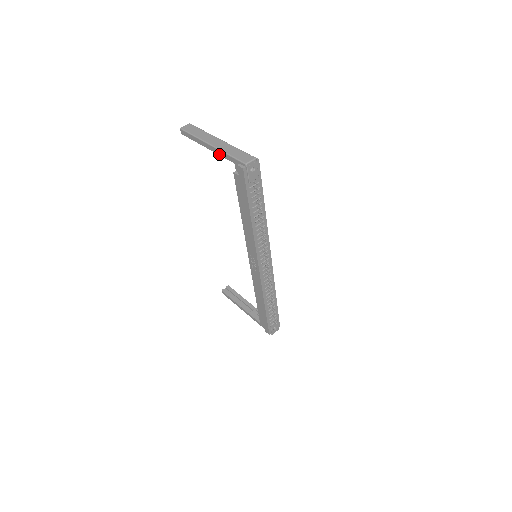
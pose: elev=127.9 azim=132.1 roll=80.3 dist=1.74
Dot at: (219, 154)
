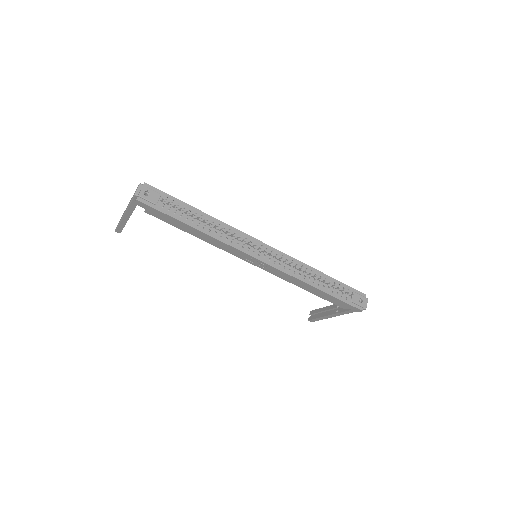
Dot at: (131, 213)
